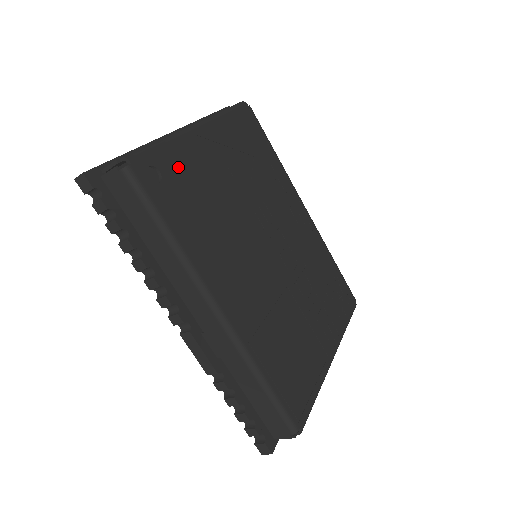
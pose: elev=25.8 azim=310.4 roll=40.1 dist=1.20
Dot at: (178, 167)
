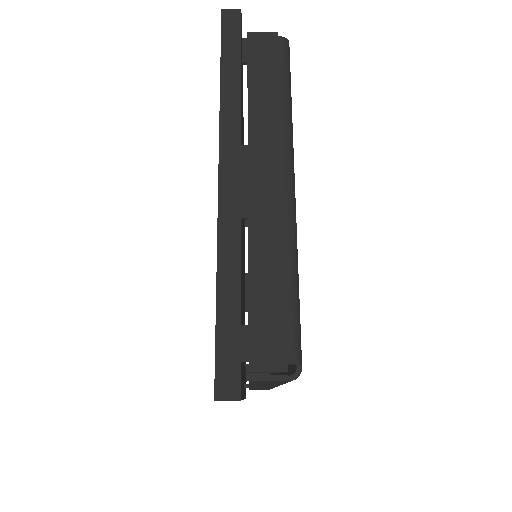
Dot at: occluded
